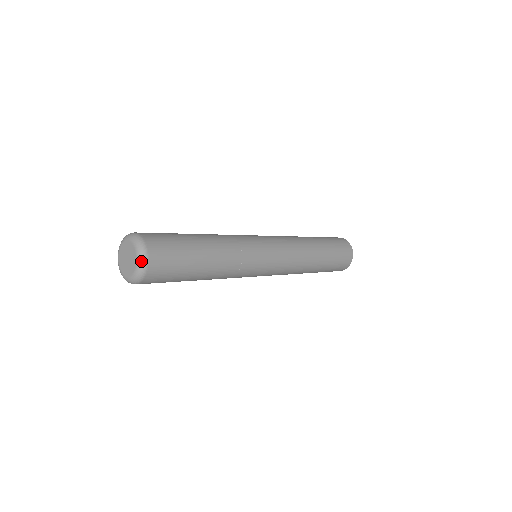
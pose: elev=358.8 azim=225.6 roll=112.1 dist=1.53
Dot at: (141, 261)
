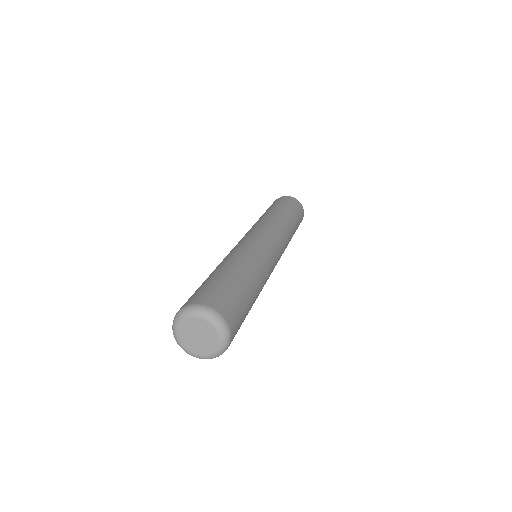
Dot at: (221, 326)
